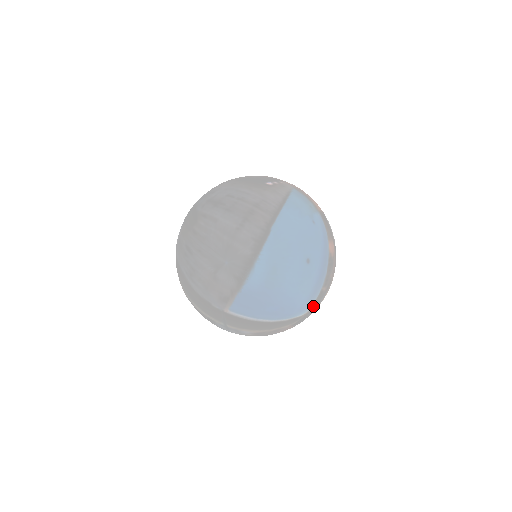
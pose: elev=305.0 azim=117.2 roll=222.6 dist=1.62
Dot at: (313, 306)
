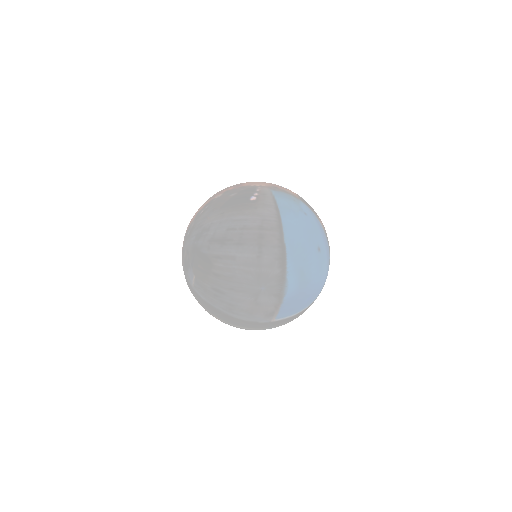
Dot at: occluded
